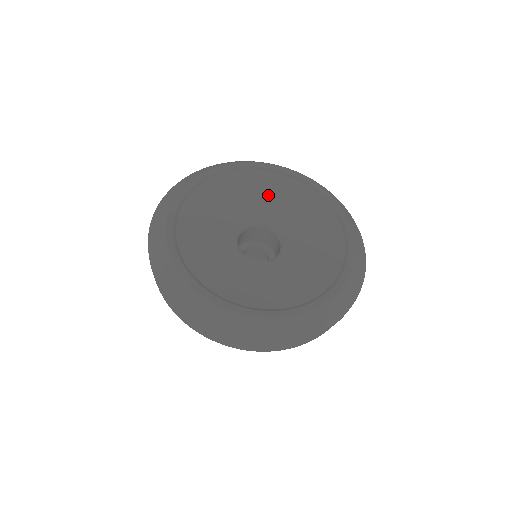
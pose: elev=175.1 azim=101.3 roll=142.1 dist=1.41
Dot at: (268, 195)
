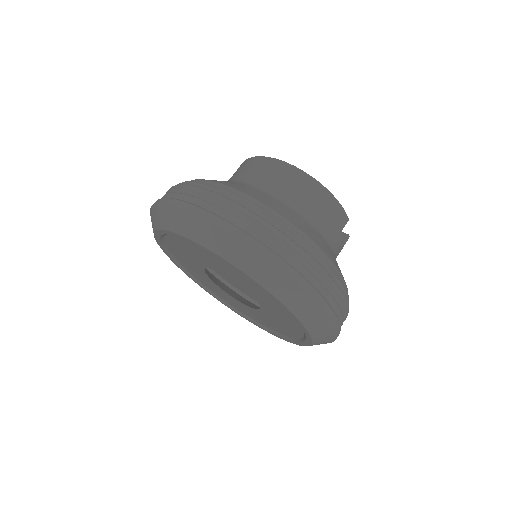
Dot at: (229, 274)
